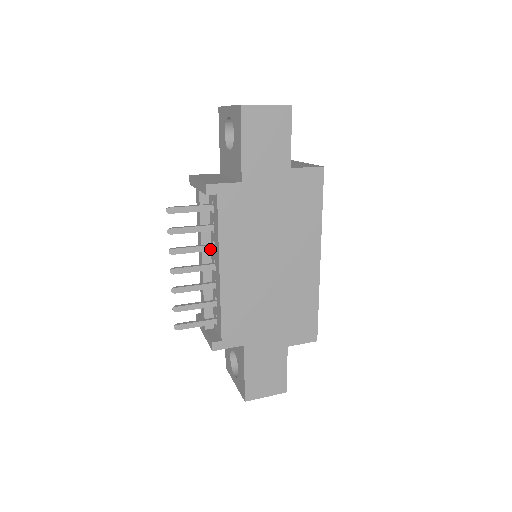
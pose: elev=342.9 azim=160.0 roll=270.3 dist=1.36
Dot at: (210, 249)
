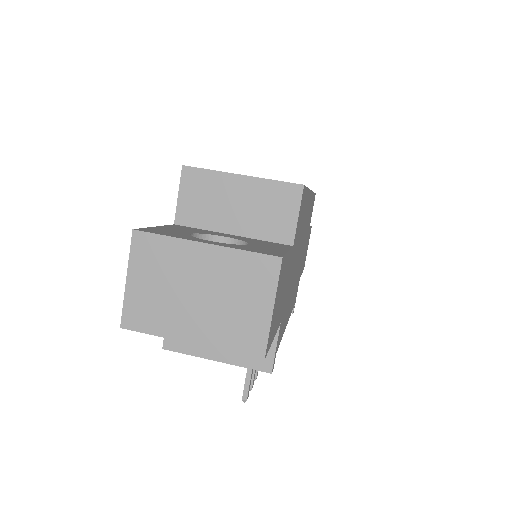
Dot at: occluded
